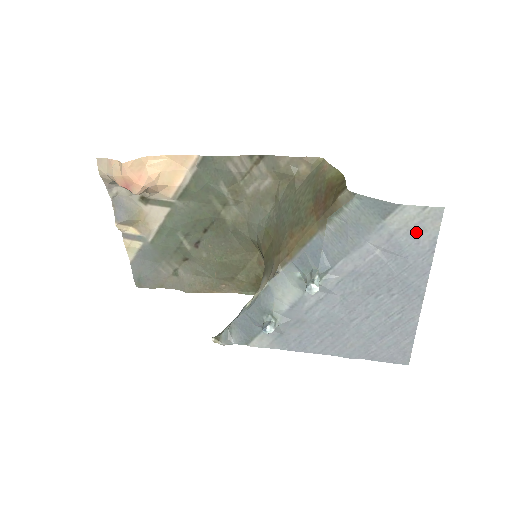
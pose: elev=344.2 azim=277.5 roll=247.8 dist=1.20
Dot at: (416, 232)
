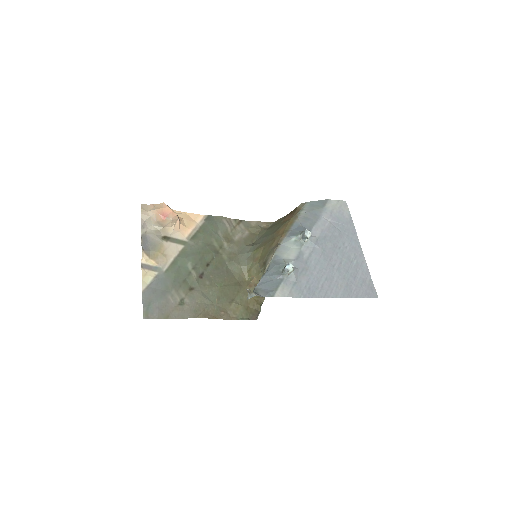
Dot at: (340, 211)
